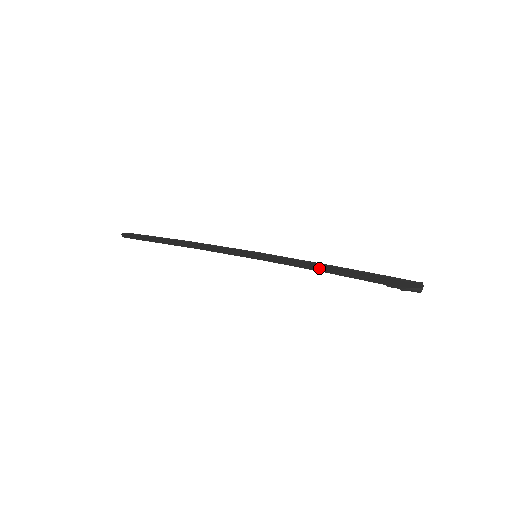
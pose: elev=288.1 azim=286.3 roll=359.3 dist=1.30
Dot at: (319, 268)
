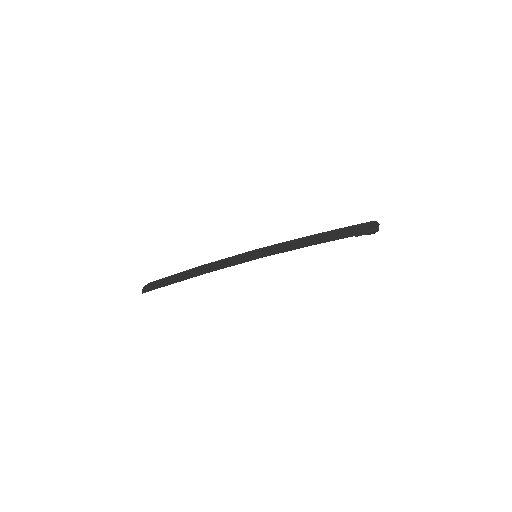
Dot at: (305, 243)
